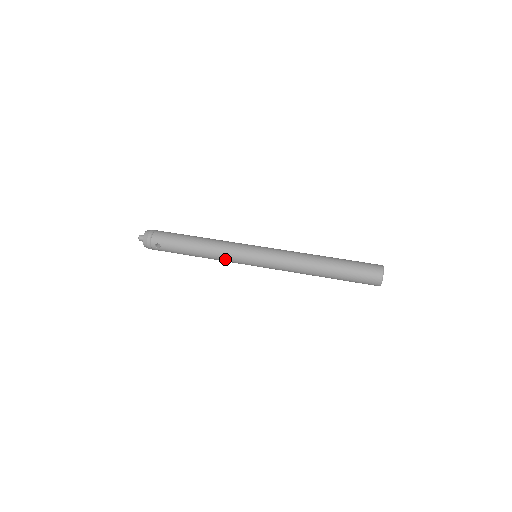
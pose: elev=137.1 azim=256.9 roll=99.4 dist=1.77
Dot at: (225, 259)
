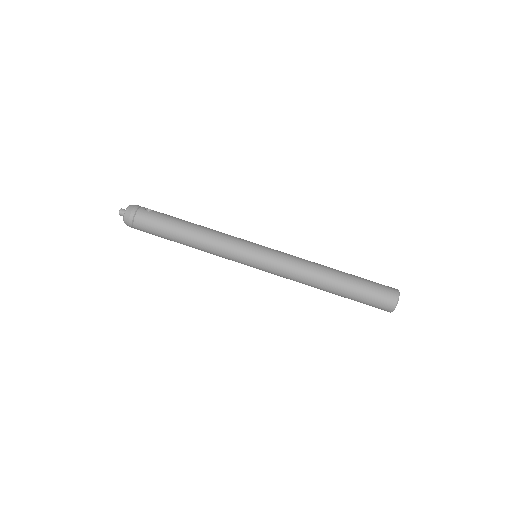
Dot at: occluded
